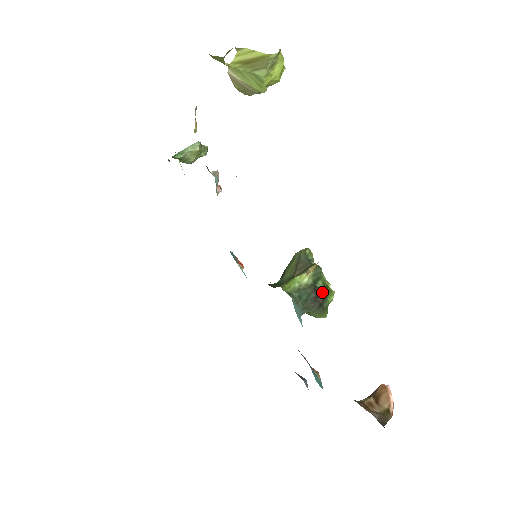
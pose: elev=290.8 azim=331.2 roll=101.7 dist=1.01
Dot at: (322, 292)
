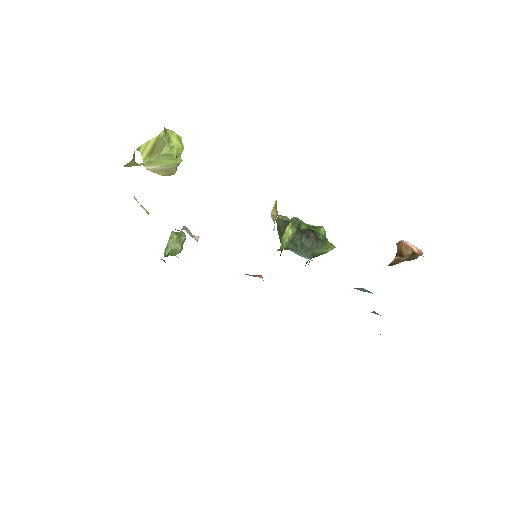
Dot at: (309, 230)
